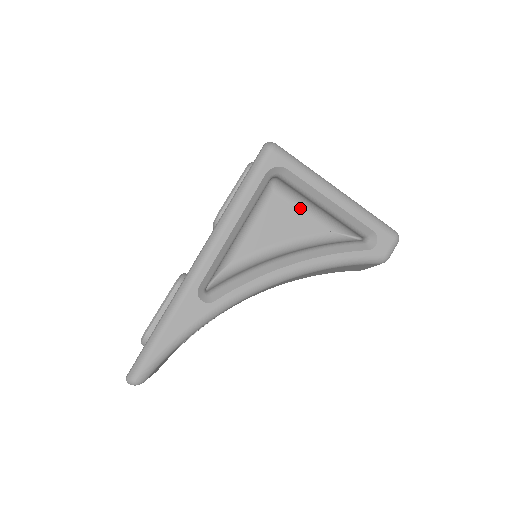
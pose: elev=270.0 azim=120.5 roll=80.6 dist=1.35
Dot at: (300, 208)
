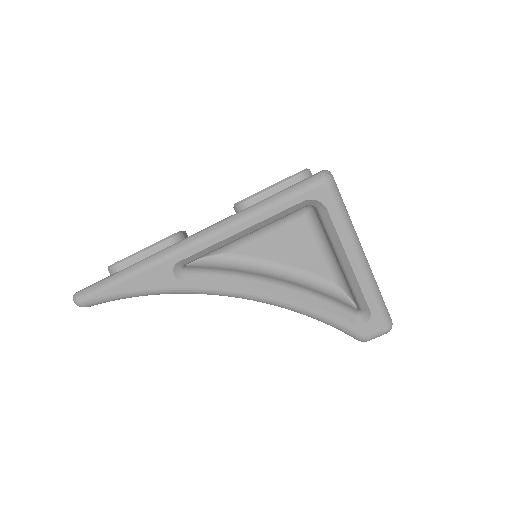
Dot at: (320, 245)
